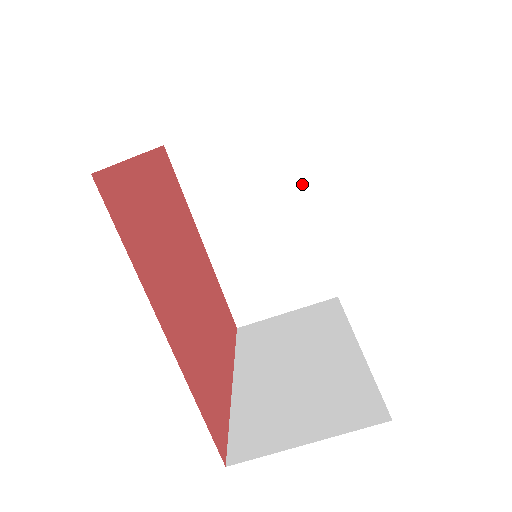
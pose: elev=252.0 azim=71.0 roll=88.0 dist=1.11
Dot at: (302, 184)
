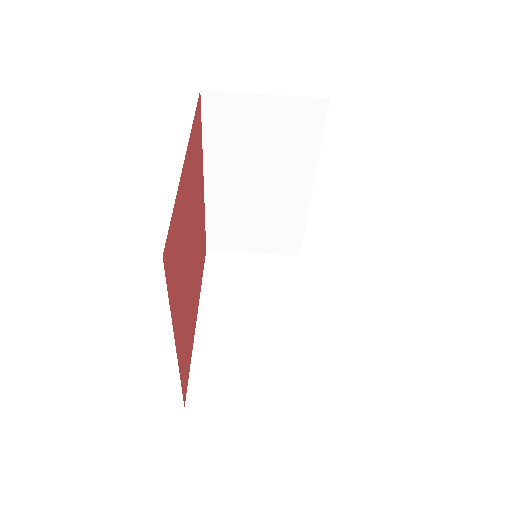
Dot at: (315, 171)
